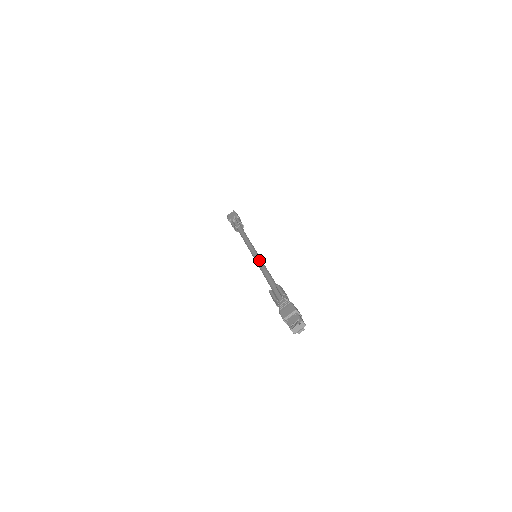
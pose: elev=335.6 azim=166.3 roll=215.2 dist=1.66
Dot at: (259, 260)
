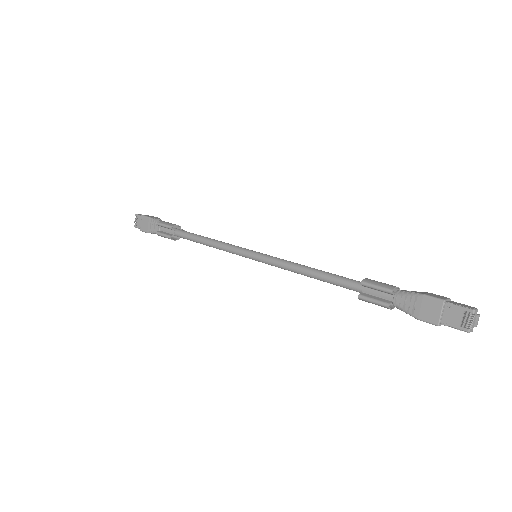
Dot at: (274, 261)
